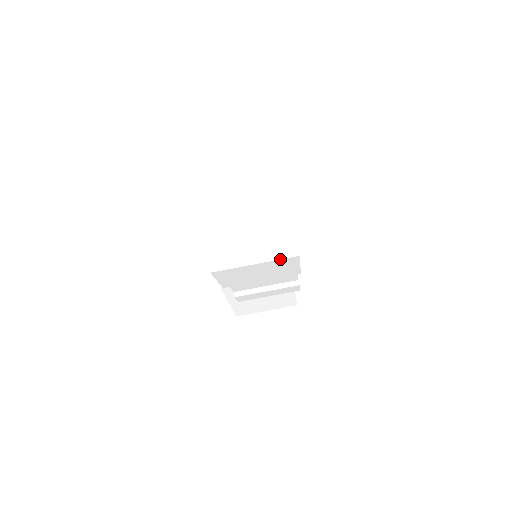
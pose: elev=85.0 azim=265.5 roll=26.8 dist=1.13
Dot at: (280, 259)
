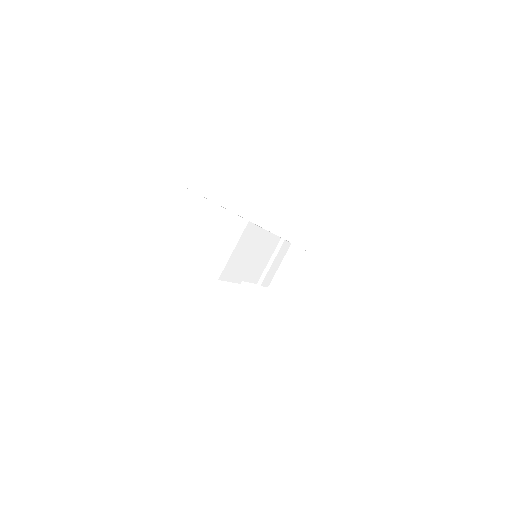
Dot at: (242, 234)
